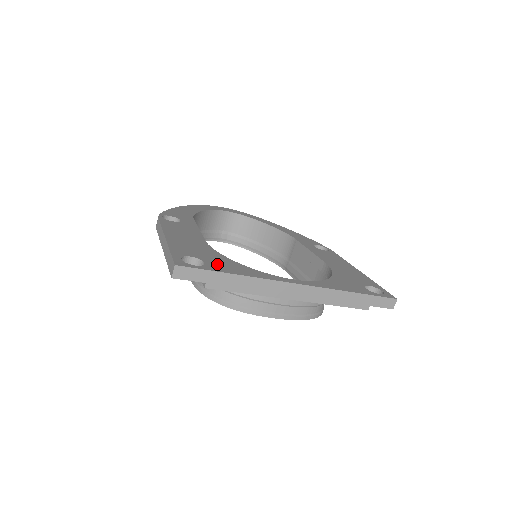
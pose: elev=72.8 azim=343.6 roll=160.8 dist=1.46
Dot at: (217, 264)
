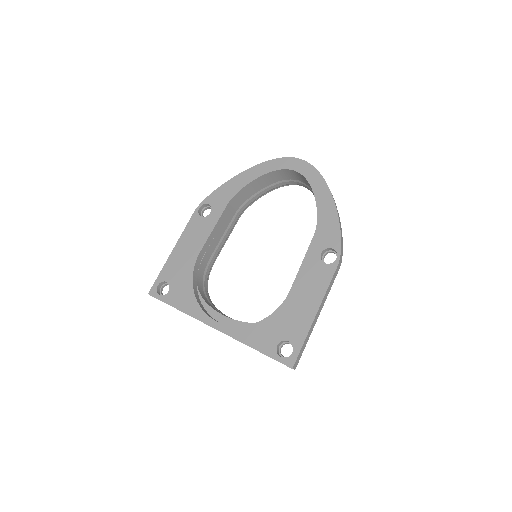
Dot at: (175, 294)
